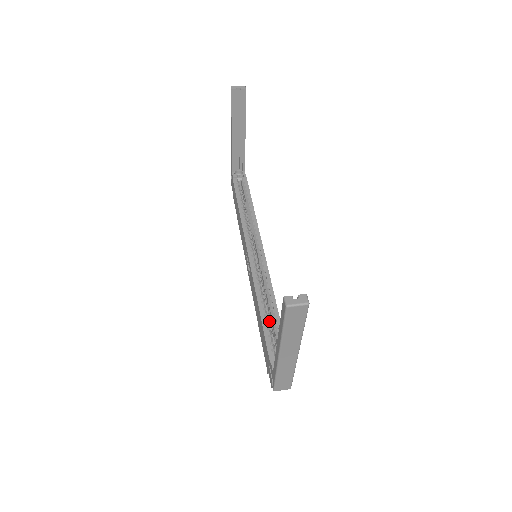
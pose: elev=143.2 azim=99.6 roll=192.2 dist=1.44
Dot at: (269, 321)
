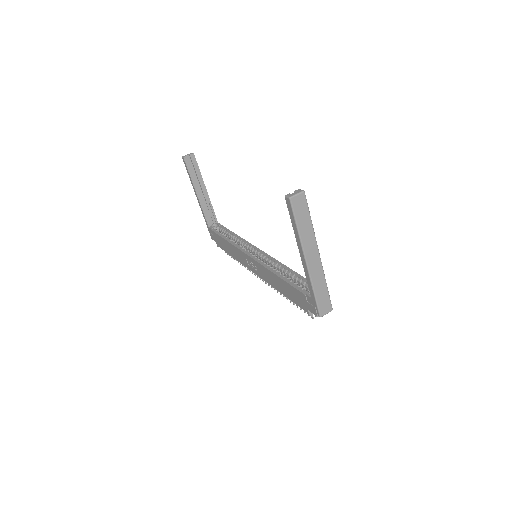
Dot at: occluded
